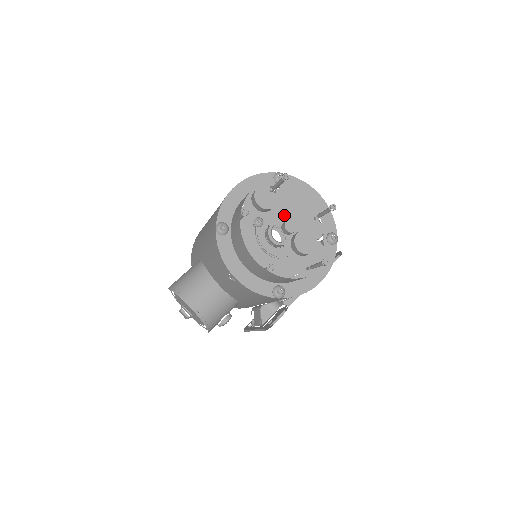
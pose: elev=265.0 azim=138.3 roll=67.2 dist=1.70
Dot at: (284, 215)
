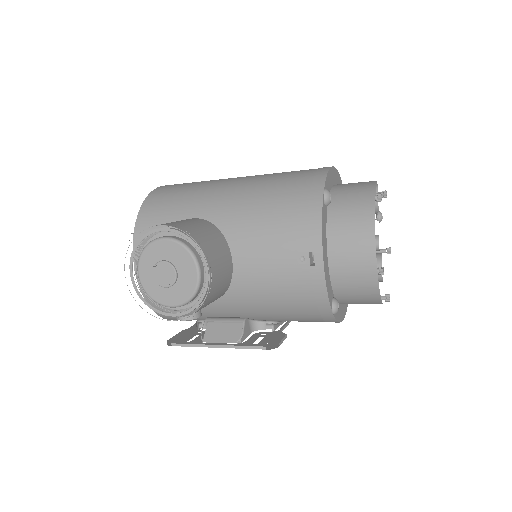
Dot at: occluded
